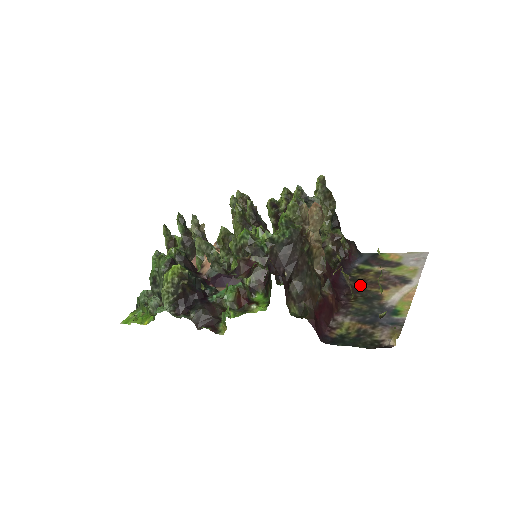
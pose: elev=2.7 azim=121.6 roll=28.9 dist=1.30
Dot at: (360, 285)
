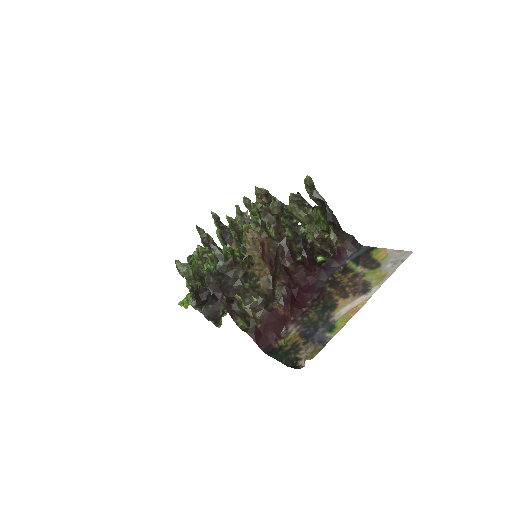
Dot at: (331, 289)
